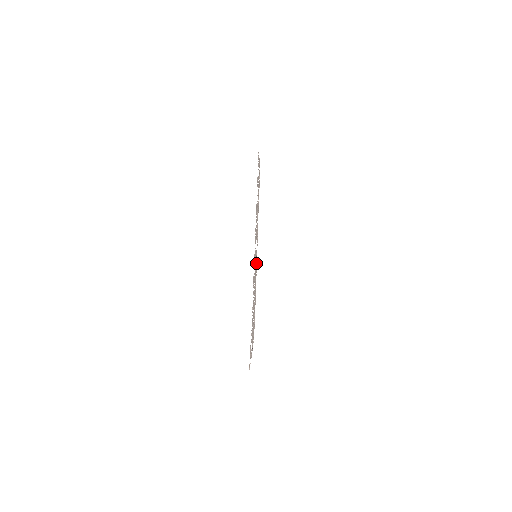
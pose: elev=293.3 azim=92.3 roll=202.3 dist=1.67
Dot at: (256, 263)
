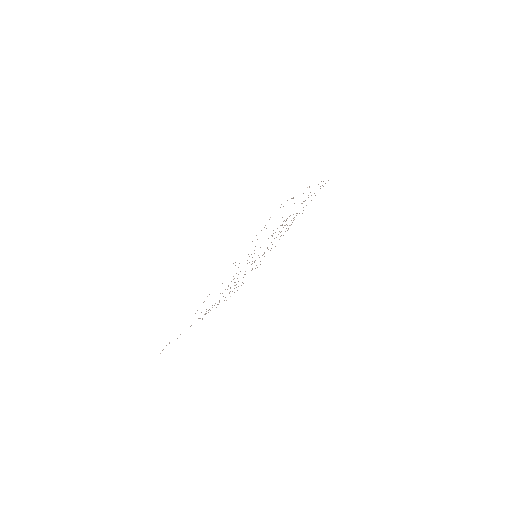
Dot at: occluded
